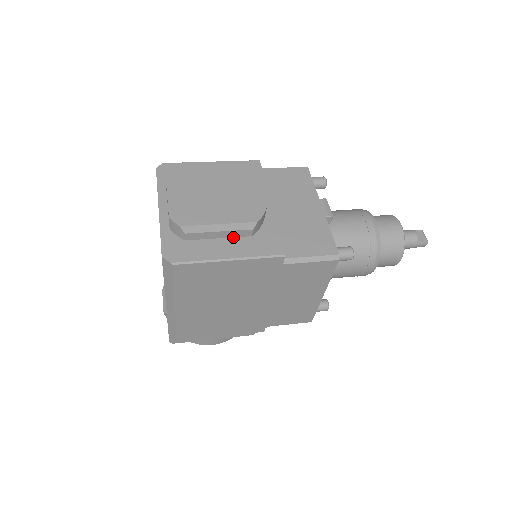
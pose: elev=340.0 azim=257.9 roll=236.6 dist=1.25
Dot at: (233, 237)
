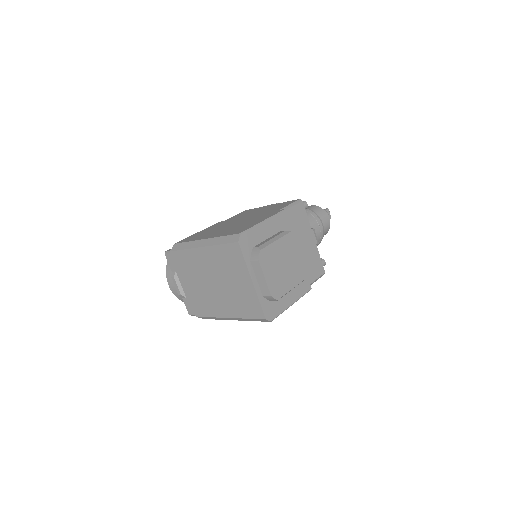
Dot at: occluded
